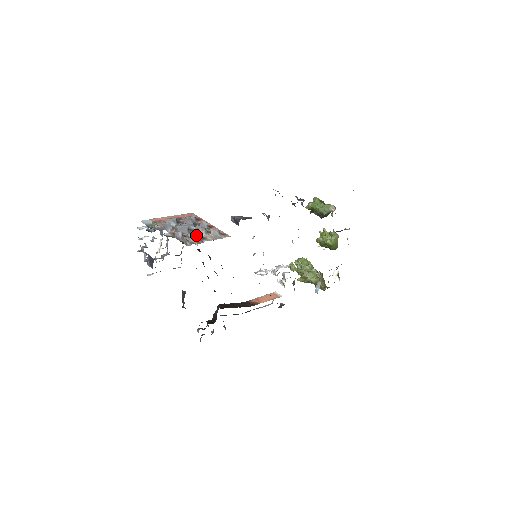
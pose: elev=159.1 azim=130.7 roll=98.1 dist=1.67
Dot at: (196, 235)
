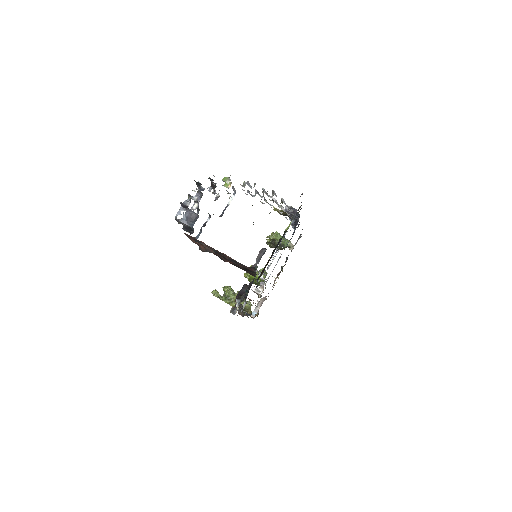
Dot at: (285, 203)
